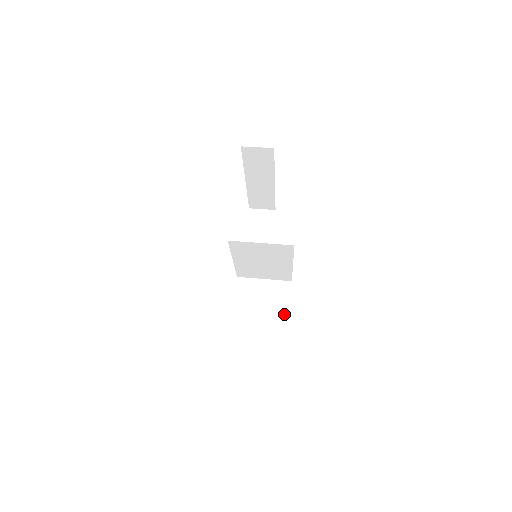
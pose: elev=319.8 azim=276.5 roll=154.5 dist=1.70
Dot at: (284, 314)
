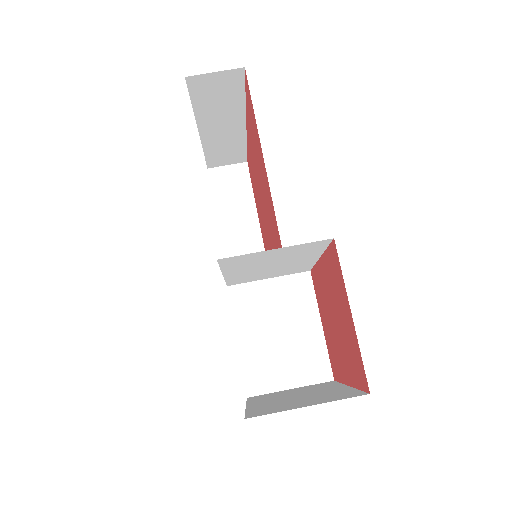
Dot at: (314, 324)
